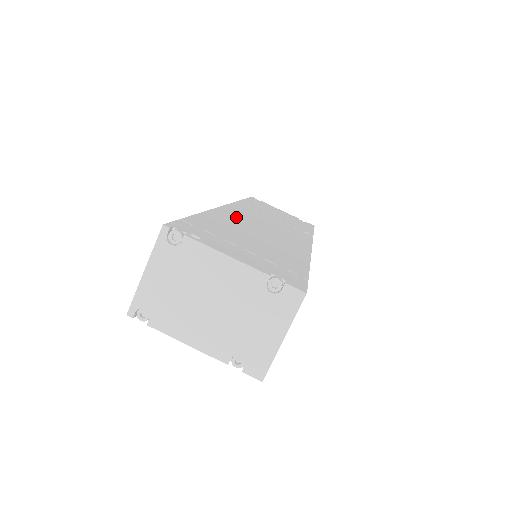
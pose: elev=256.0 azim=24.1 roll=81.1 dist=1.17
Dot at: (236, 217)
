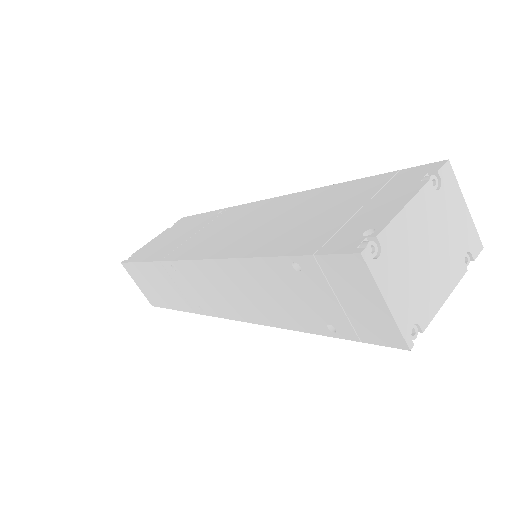
Dot at: (235, 243)
